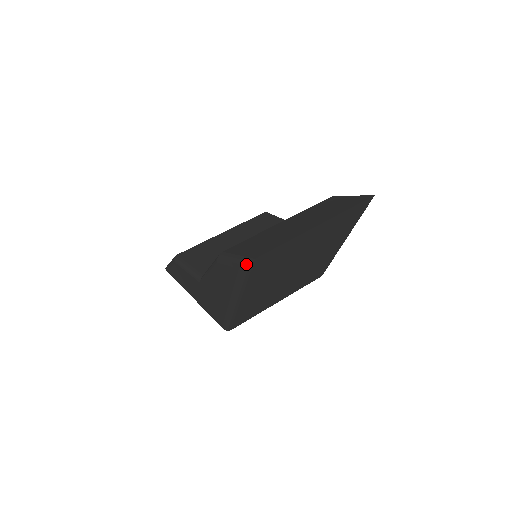
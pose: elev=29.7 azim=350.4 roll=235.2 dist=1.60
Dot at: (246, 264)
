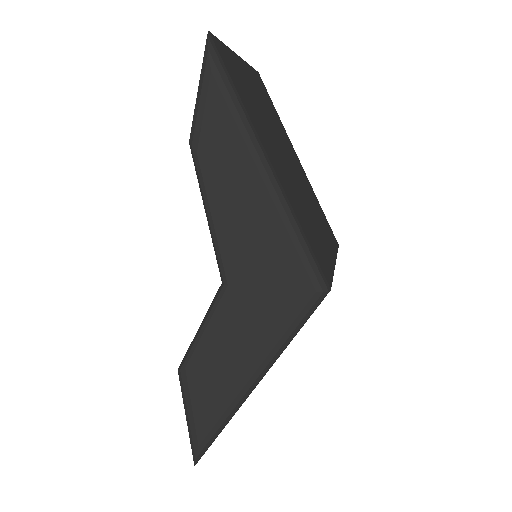
Dot at: (208, 46)
